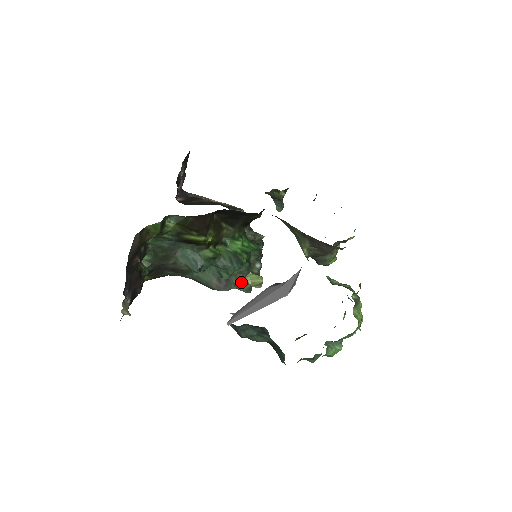
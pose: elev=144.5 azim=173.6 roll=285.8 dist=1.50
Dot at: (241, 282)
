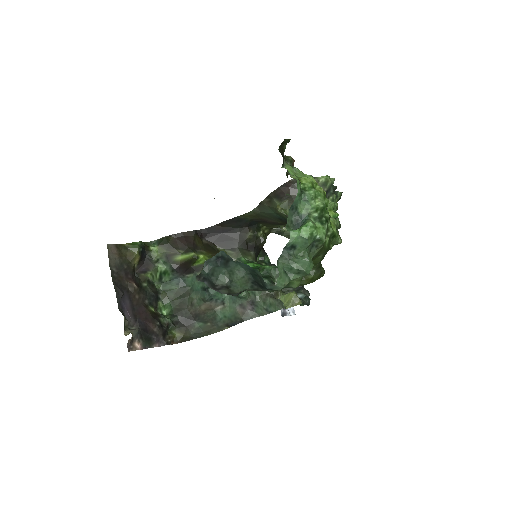
Dot at: (269, 302)
